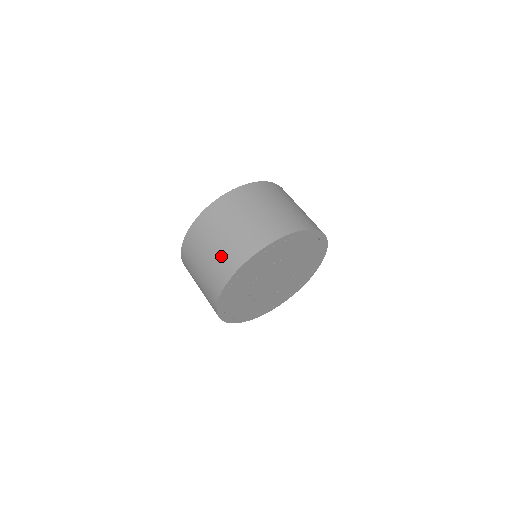
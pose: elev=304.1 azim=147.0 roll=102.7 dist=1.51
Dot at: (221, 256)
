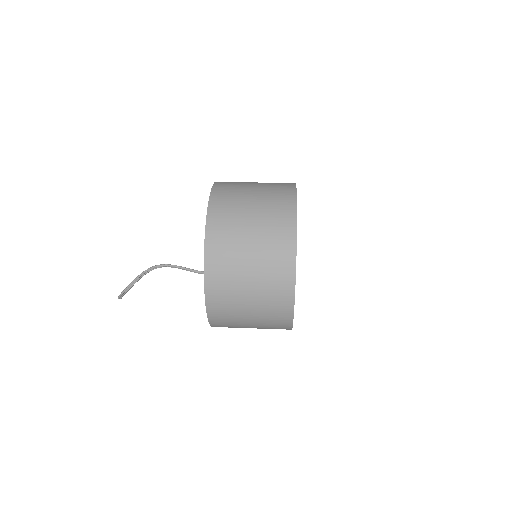
Dot at: (267, 267)
